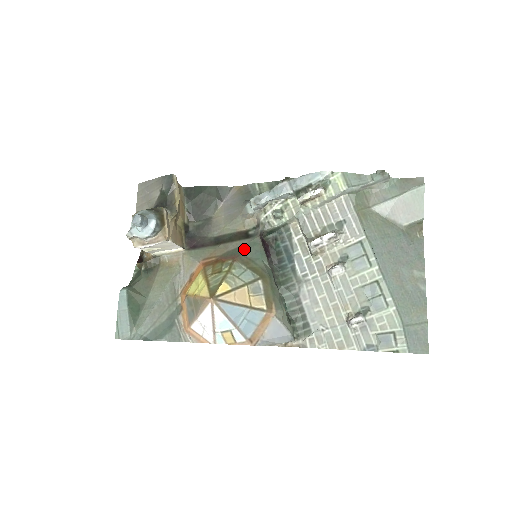
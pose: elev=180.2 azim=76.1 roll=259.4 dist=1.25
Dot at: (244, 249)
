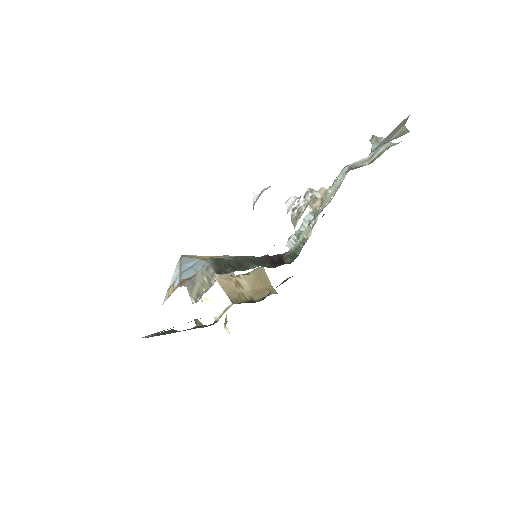
Dot at: occluded
